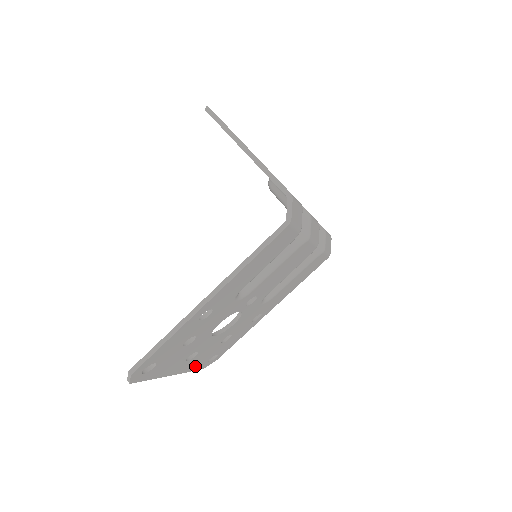
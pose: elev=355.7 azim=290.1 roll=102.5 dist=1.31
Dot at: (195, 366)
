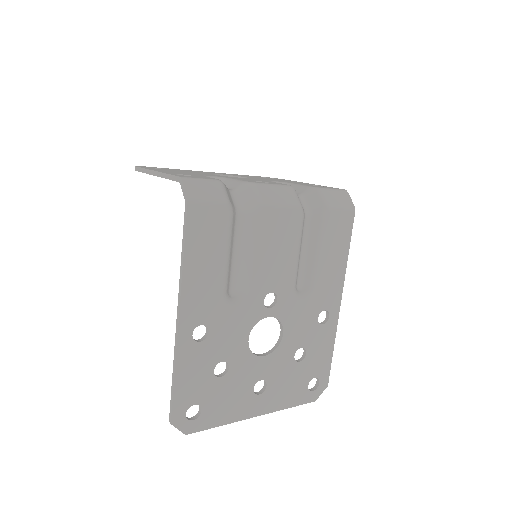
Dot at: (290, 399)
